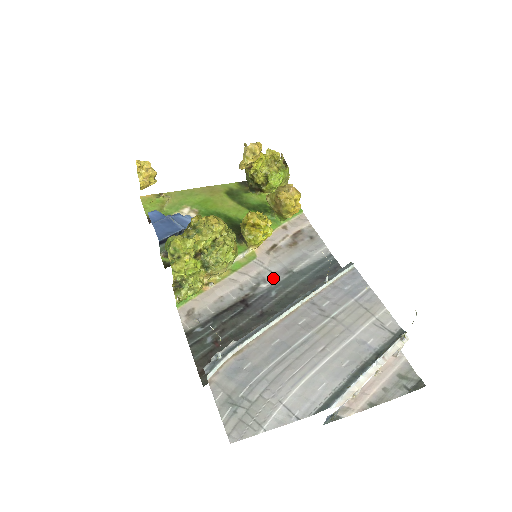
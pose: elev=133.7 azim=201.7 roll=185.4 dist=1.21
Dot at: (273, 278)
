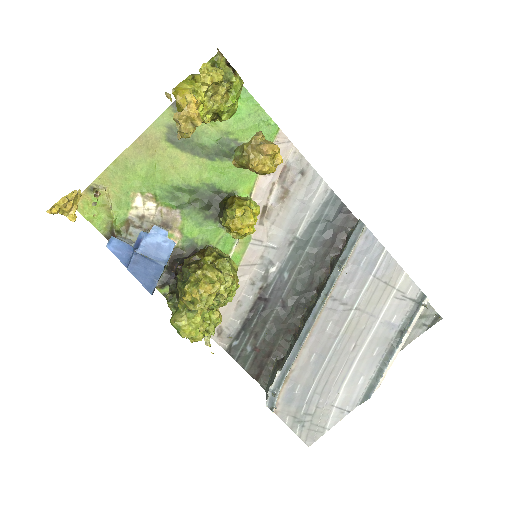
Dot at: (279, 256)
